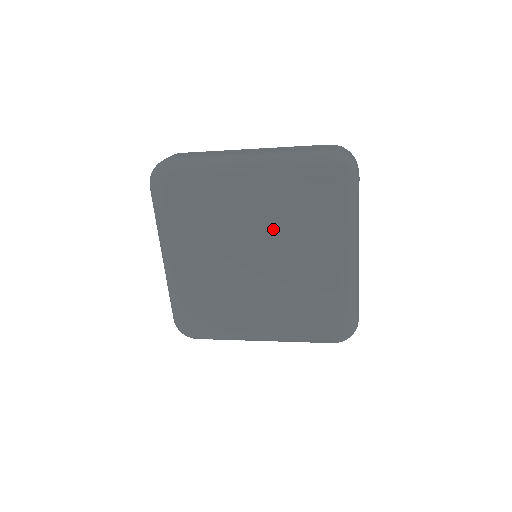
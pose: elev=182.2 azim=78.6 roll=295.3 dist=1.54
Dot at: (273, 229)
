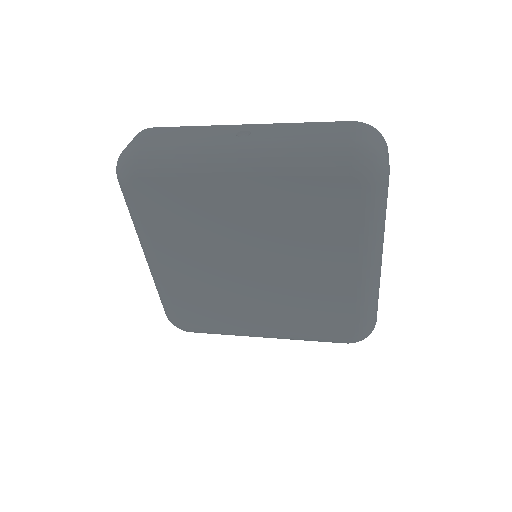
Dot at: (276, 234)
